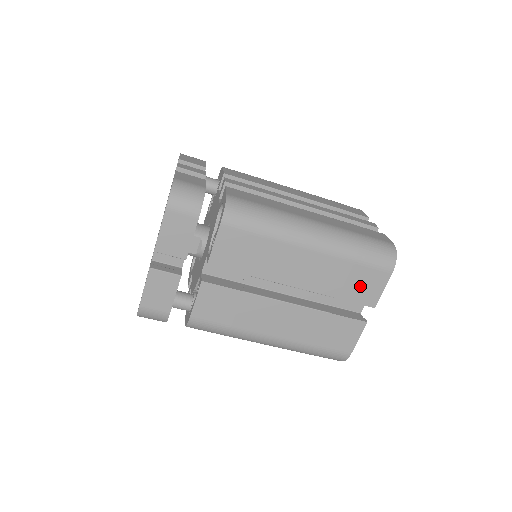
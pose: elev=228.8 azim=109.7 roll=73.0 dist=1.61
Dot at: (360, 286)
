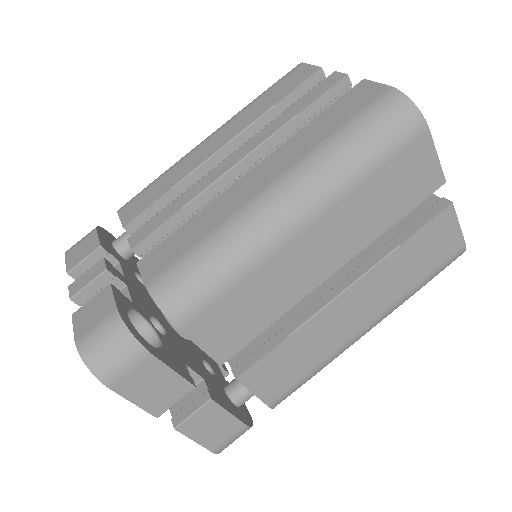
Dot at: (405, 186)
